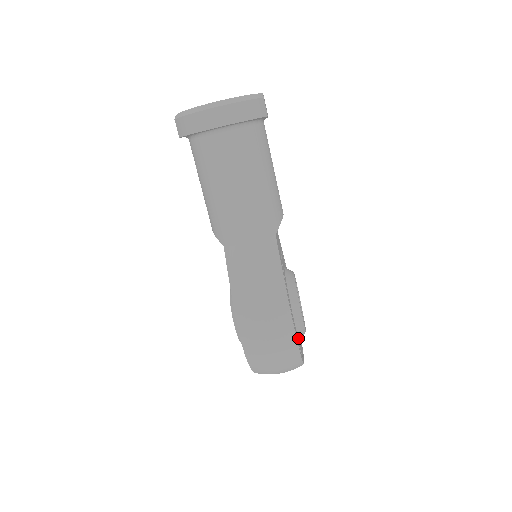
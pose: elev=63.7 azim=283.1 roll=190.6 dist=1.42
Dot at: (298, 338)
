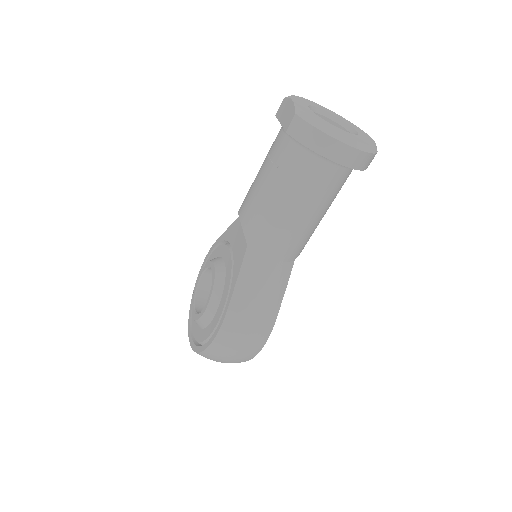
Dot at: occluded
